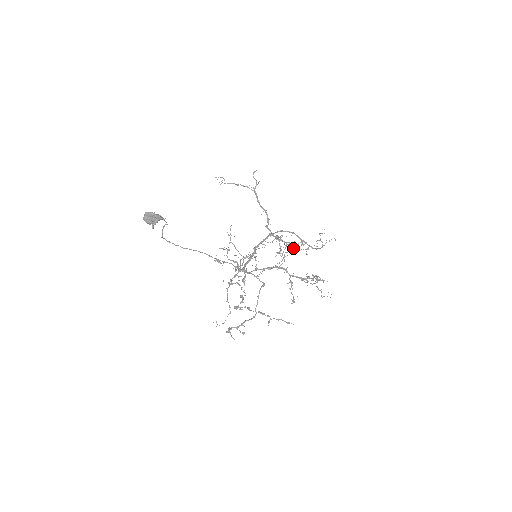
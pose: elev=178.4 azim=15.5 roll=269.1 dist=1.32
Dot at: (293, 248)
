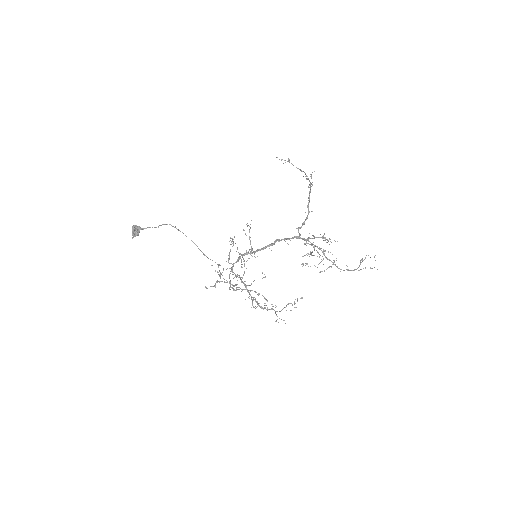
Dot at: occluded
